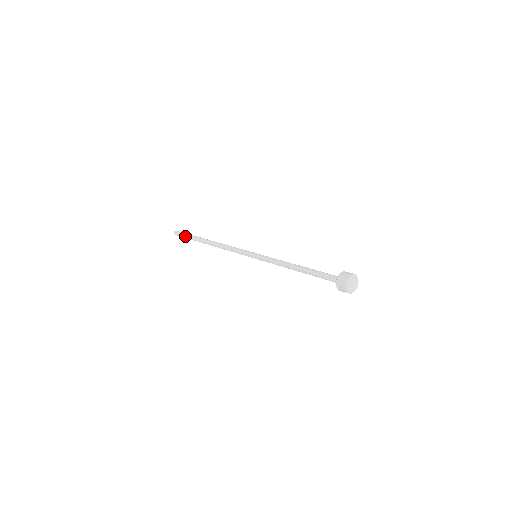
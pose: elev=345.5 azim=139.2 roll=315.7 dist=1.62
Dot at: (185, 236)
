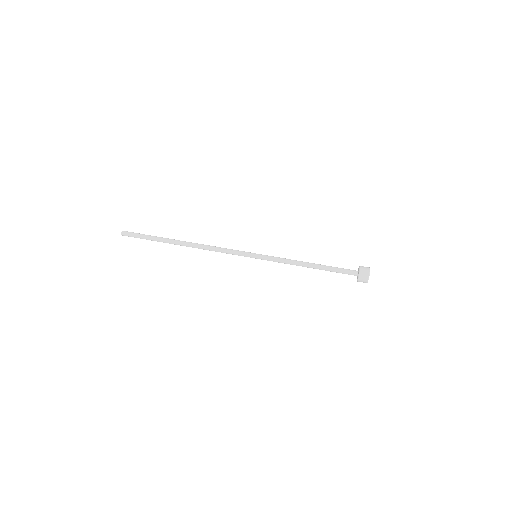
Dot at: (143, 238)
